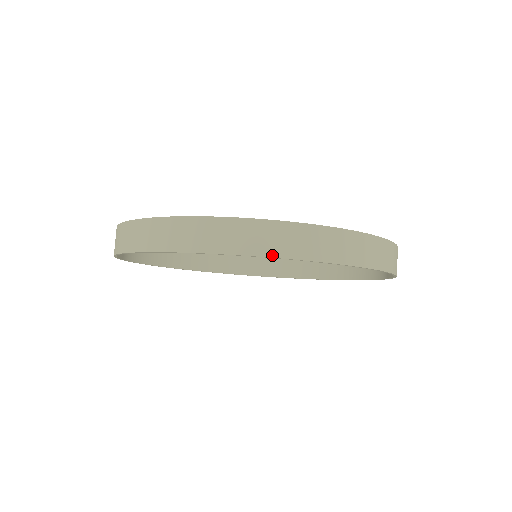
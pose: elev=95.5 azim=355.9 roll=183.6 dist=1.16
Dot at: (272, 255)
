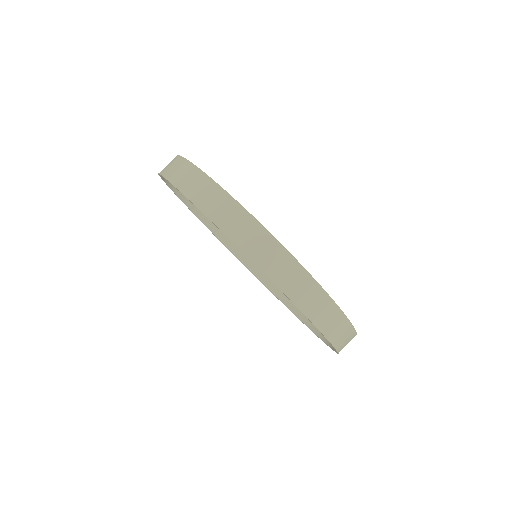
Dot at: (175, 184)
